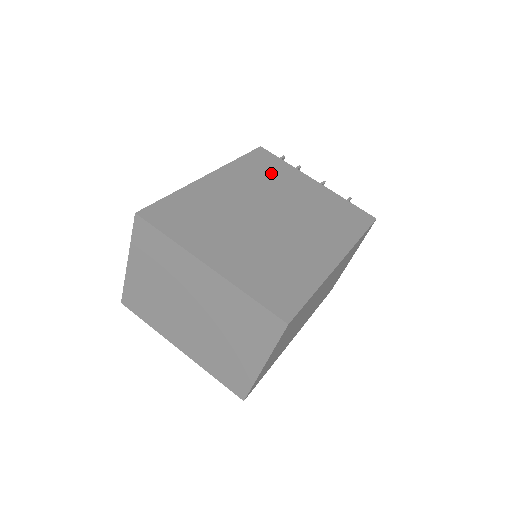
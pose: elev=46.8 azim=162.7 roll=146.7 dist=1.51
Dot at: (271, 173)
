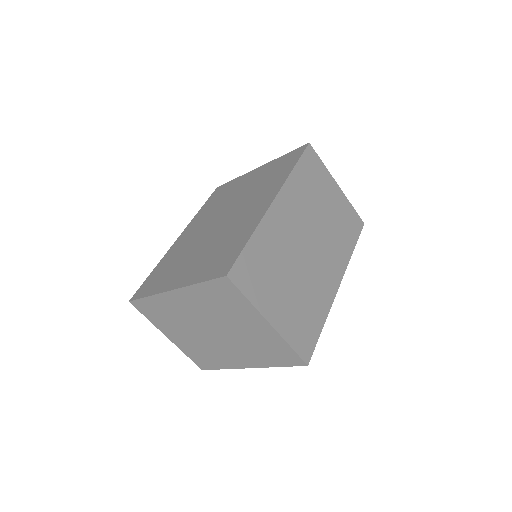
Dot at: (223, 196)
